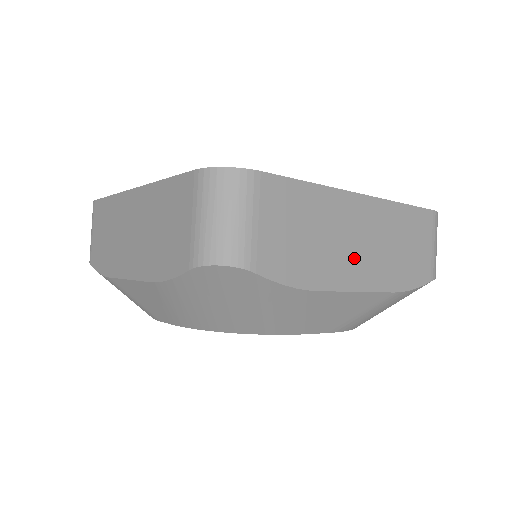
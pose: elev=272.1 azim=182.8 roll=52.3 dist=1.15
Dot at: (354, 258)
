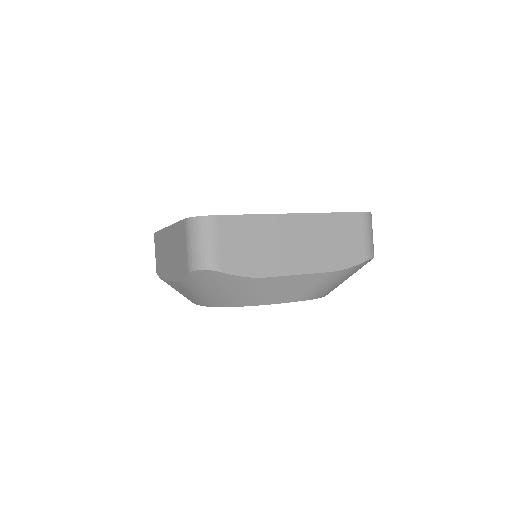
Dot at: (293, 254)
